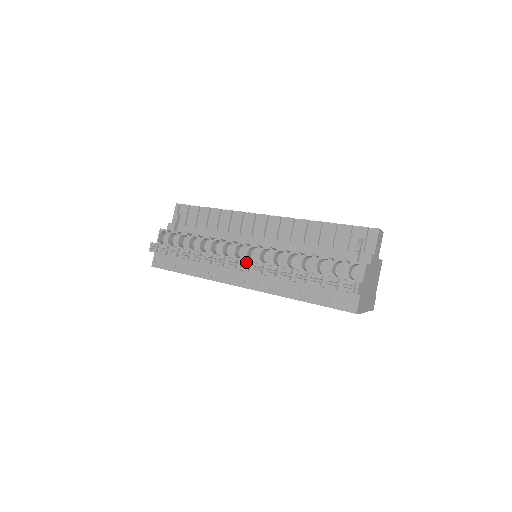
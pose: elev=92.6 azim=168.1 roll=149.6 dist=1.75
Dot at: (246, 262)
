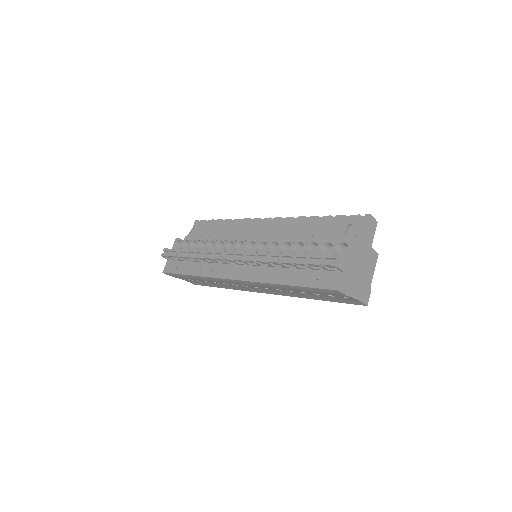
Dot at: (240, 252)
